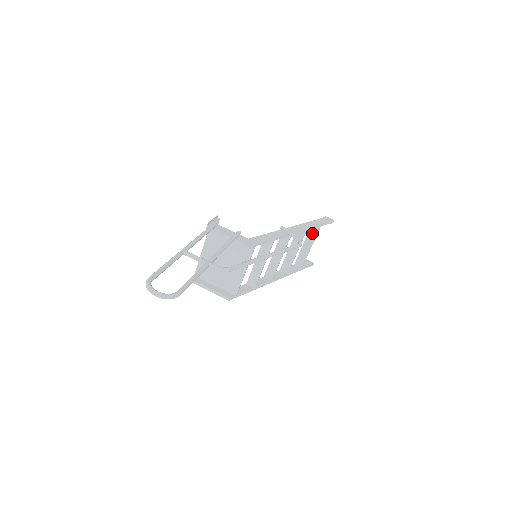
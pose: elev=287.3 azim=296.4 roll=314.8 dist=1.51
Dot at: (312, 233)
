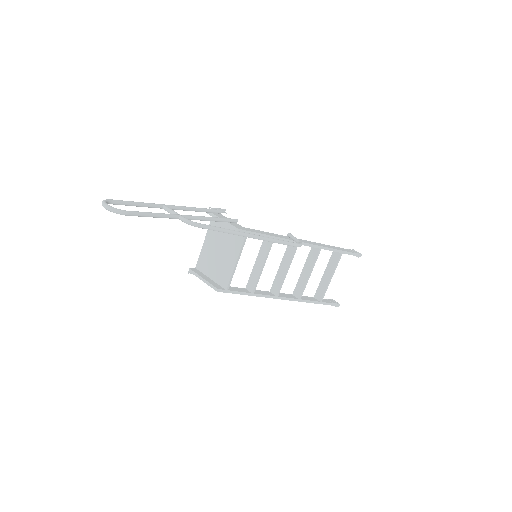
Dot at: (333, 260)
